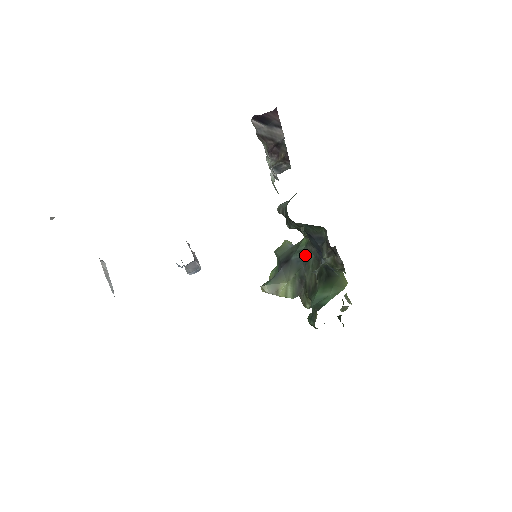
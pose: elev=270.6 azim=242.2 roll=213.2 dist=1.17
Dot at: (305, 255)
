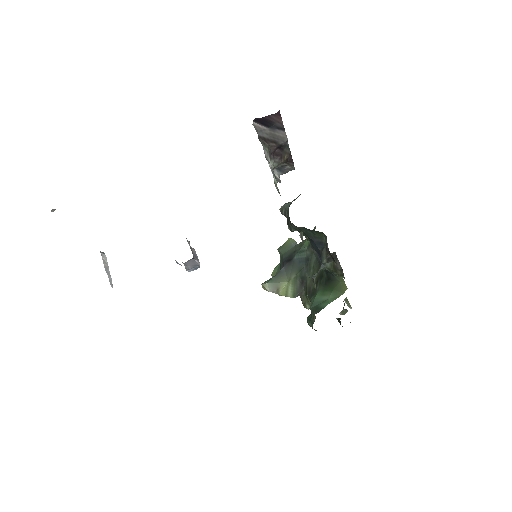
Dot at: (307, 256)
